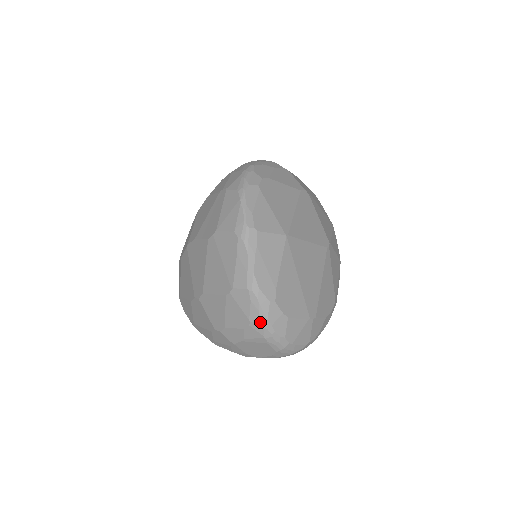
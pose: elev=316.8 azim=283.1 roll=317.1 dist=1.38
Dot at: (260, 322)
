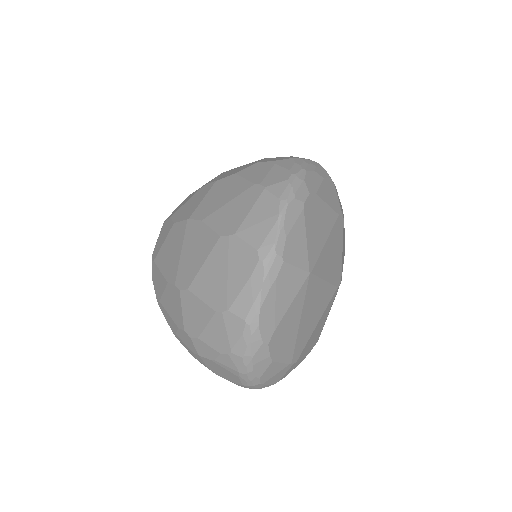
Dot at: (242, 358)
